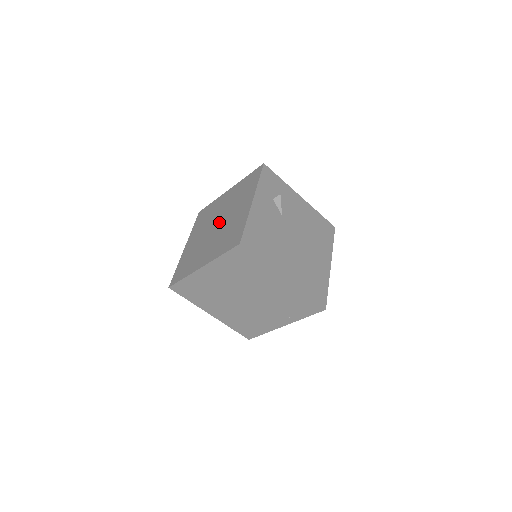
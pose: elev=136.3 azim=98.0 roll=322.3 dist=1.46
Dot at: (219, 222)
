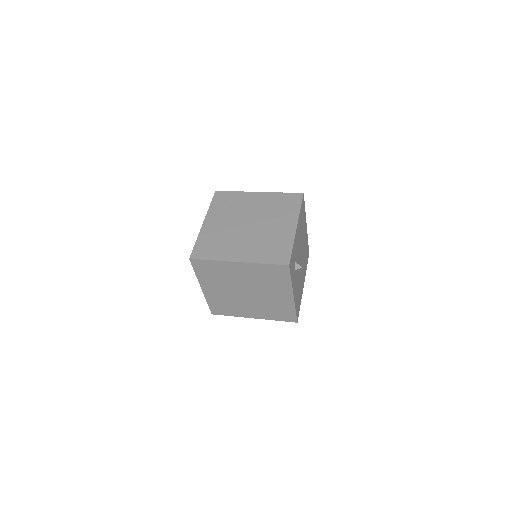
Dot at: (250, 293)
